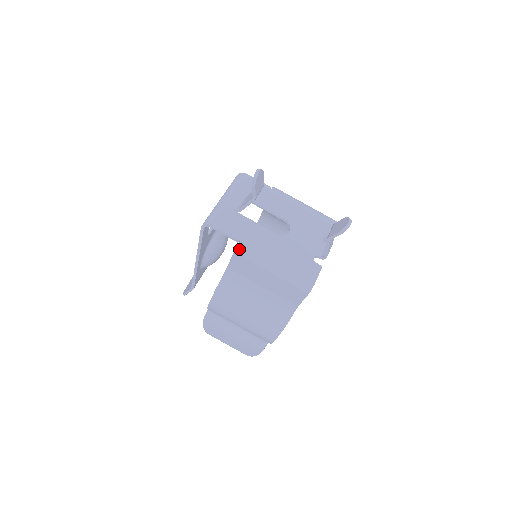
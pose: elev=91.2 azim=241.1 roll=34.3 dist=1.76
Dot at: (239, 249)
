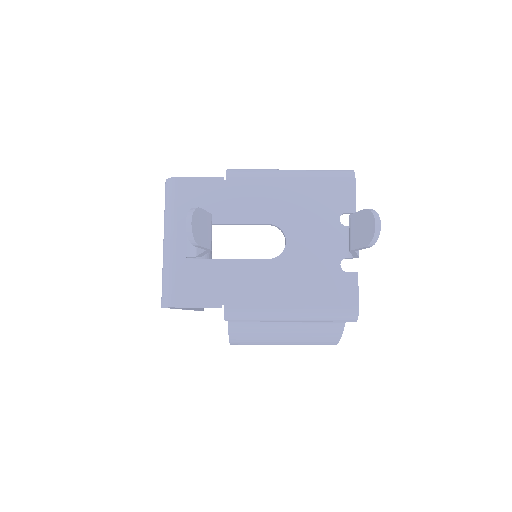
Dot at: (229, 317)
